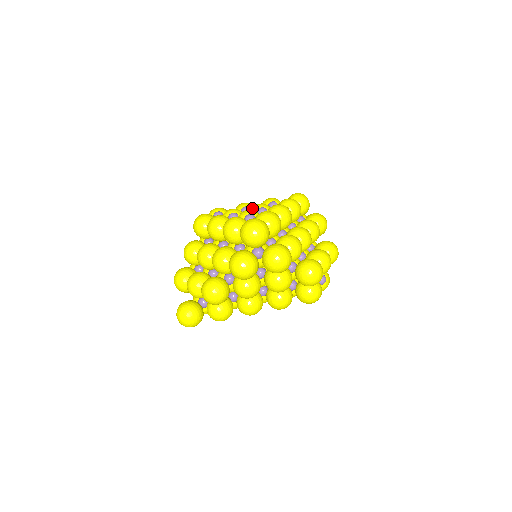
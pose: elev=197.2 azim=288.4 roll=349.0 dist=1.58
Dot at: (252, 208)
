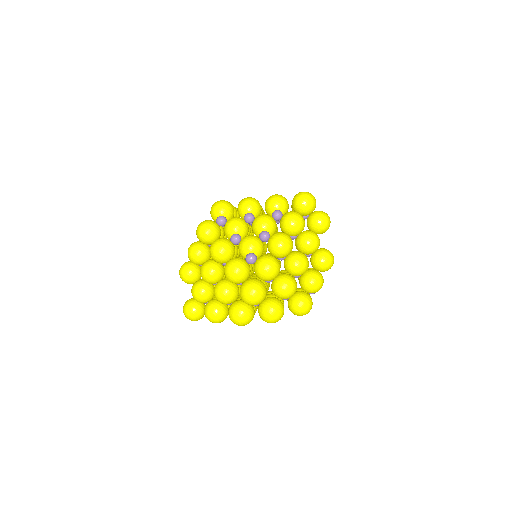
Dot at: (255, 223)
